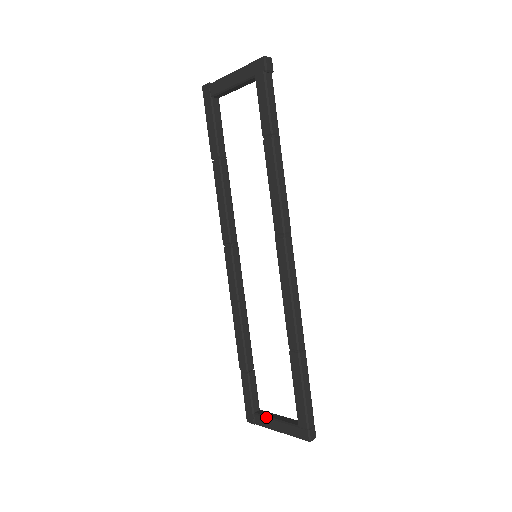
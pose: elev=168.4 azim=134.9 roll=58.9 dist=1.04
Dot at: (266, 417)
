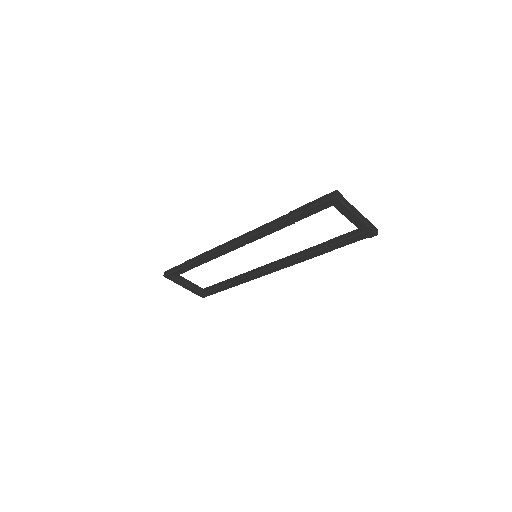
Dot at: (182, 283)
